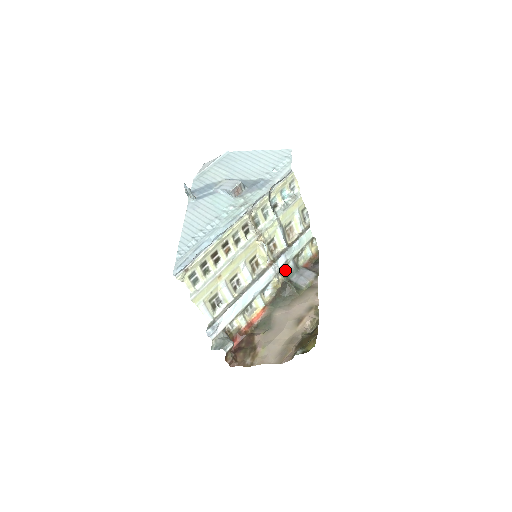
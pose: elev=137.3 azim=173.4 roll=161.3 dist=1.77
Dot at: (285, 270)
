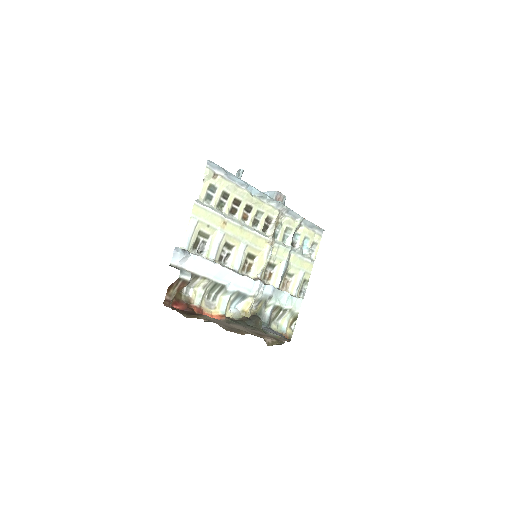
Dot at: (261, 309)
